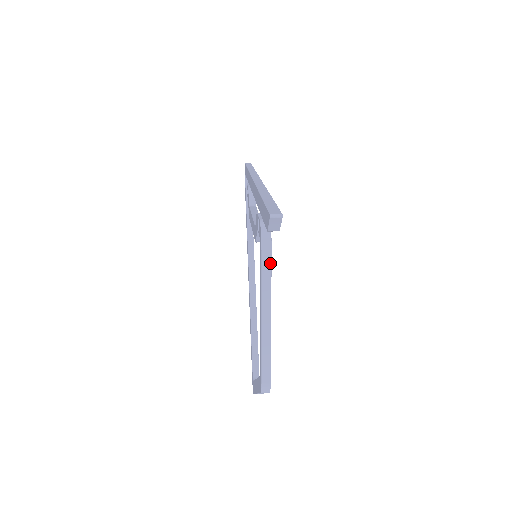
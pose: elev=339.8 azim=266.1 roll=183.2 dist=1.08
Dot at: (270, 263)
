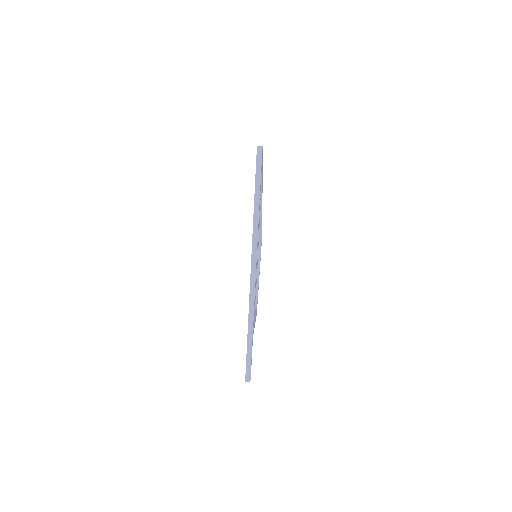
Dot at: occluded
